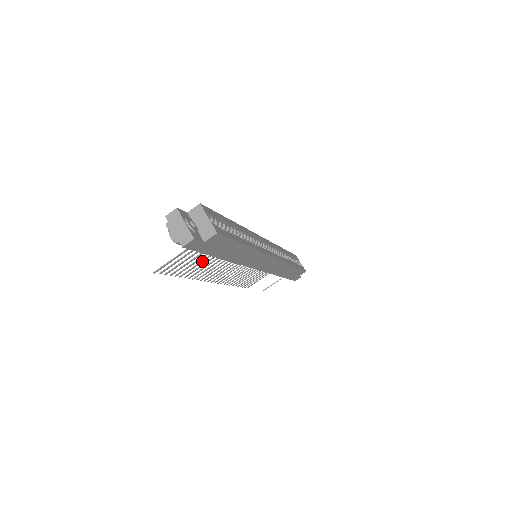
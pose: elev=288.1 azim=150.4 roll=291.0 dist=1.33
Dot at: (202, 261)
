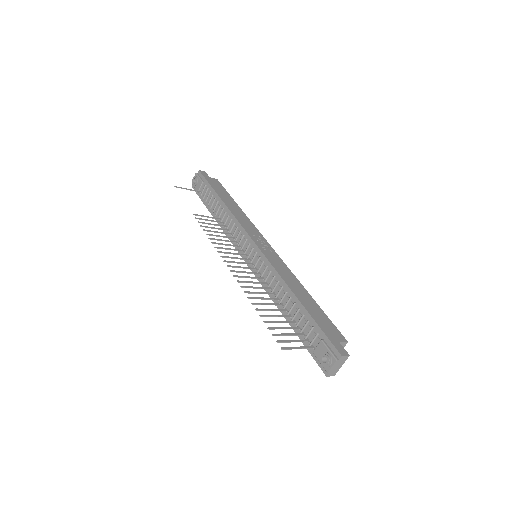
Dot at: (280, 316)
